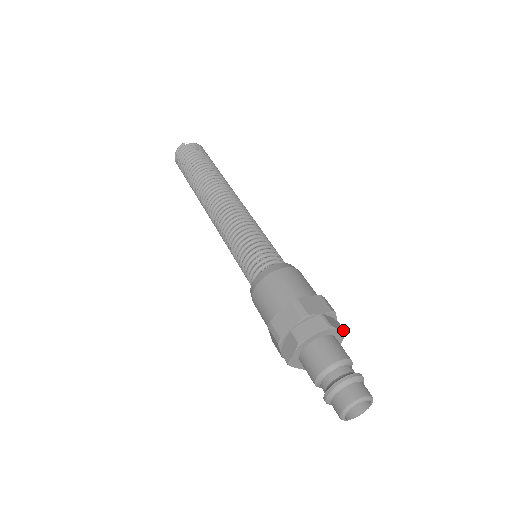
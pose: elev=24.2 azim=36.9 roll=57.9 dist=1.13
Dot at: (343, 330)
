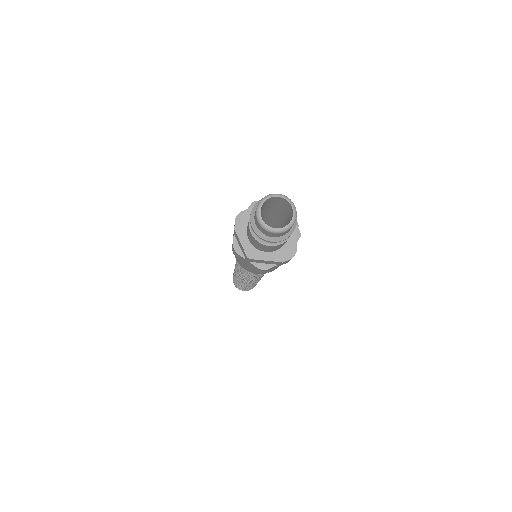
Dot at: occluded
